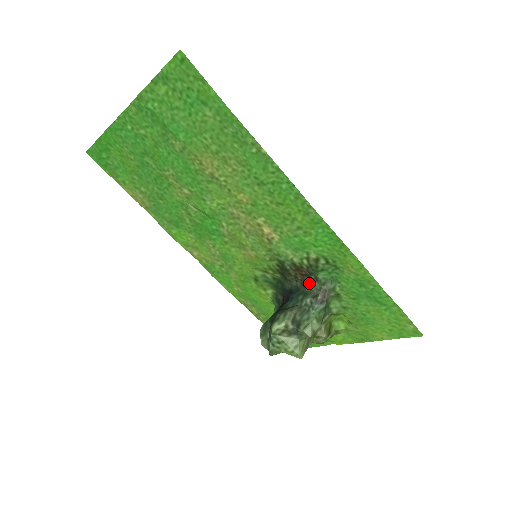
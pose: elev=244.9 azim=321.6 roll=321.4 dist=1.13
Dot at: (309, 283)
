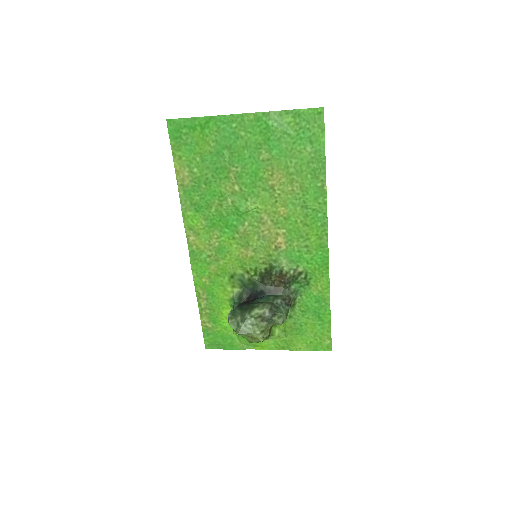
Dot at: (282, 289)
